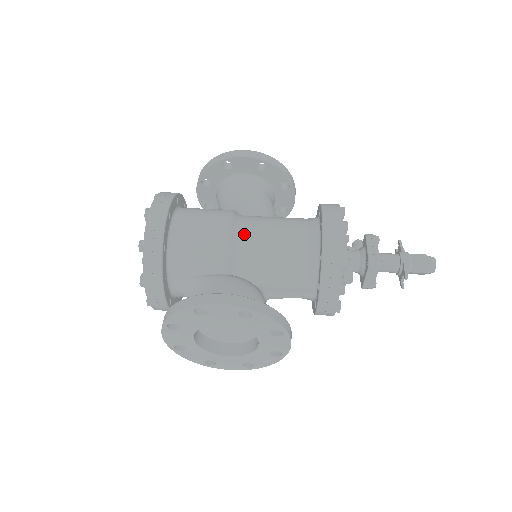
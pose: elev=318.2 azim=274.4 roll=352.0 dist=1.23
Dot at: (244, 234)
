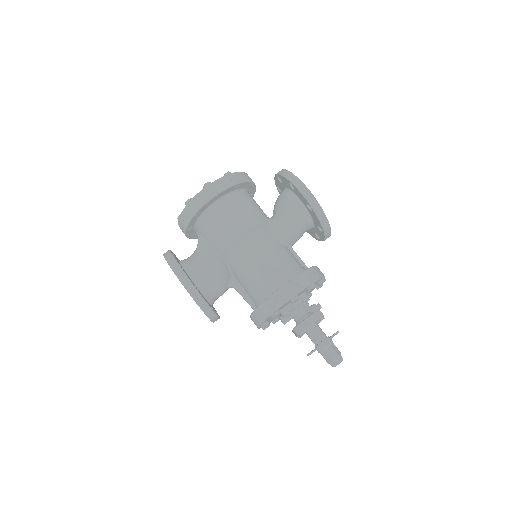
Dot at: (245, 246)
